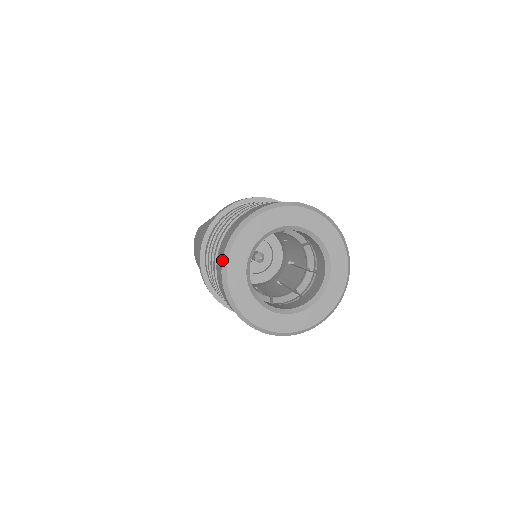
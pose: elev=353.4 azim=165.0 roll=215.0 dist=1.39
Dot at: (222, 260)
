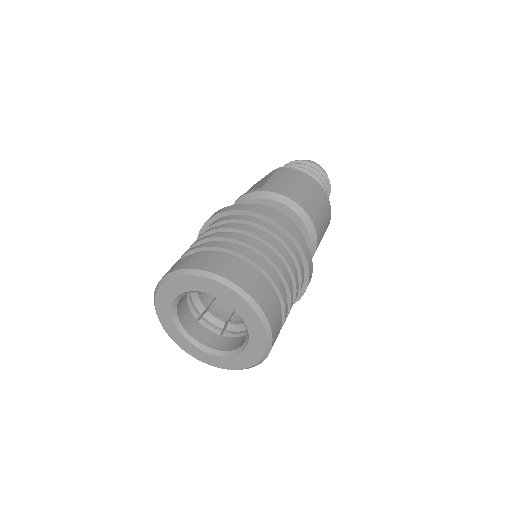
Dot at: (154, 304)
